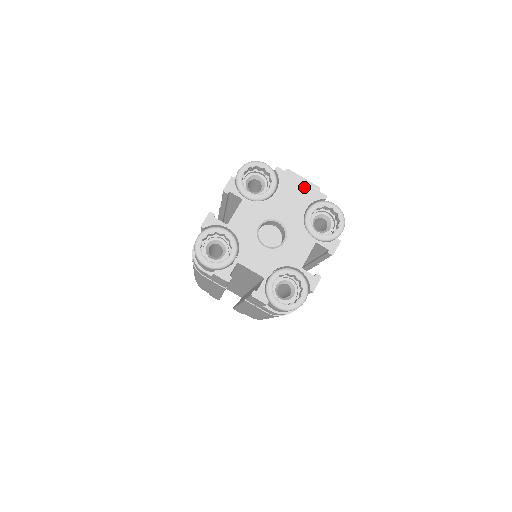
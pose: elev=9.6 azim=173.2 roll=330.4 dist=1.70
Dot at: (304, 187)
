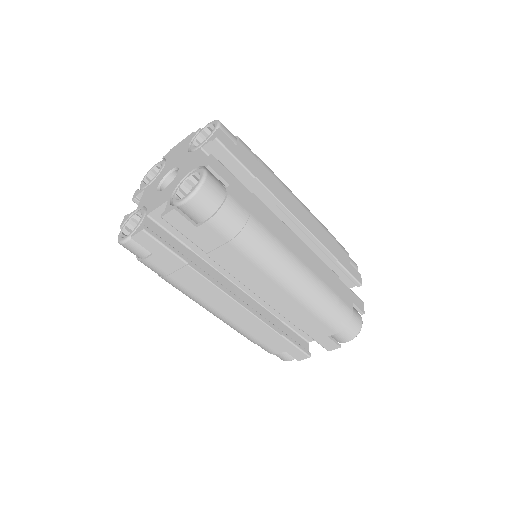
Dot at: (183, 143)
